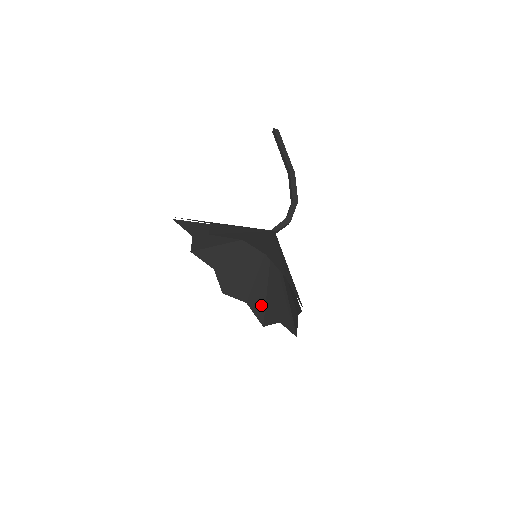
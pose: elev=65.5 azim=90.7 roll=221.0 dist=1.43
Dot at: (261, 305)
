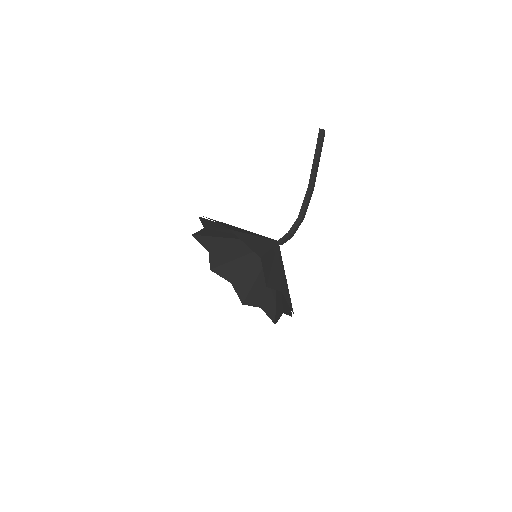
Dot at: (221, 261)
